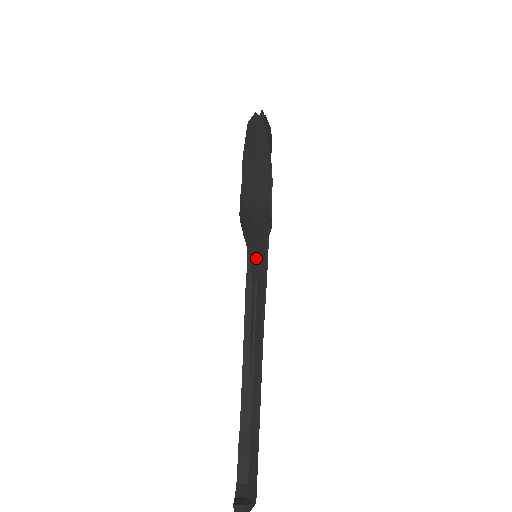
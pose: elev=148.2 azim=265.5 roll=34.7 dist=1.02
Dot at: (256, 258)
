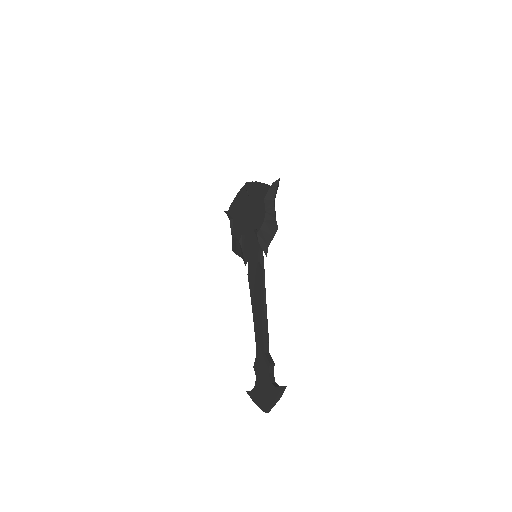
Dot at: occluded
